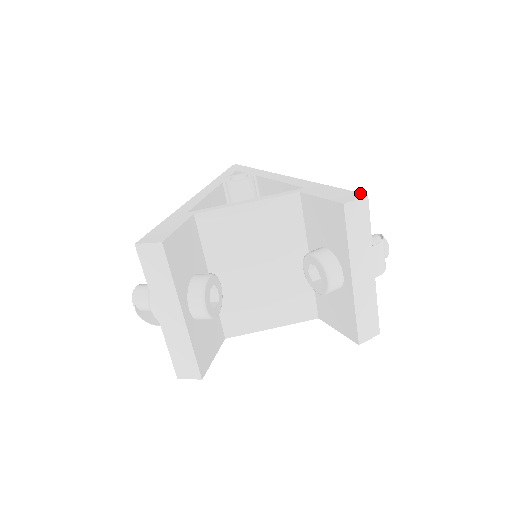
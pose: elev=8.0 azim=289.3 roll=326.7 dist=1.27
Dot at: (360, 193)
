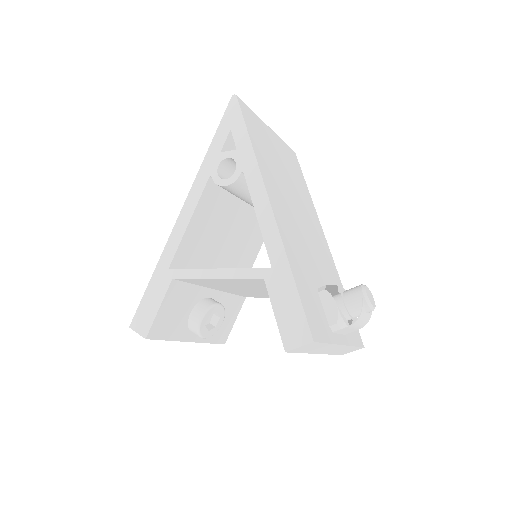
Dot at: (309, 332)
